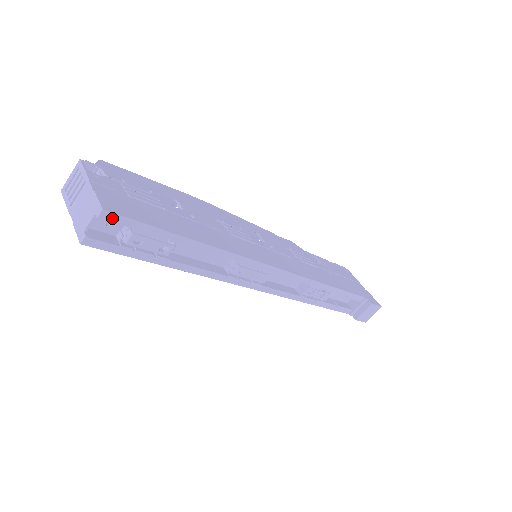
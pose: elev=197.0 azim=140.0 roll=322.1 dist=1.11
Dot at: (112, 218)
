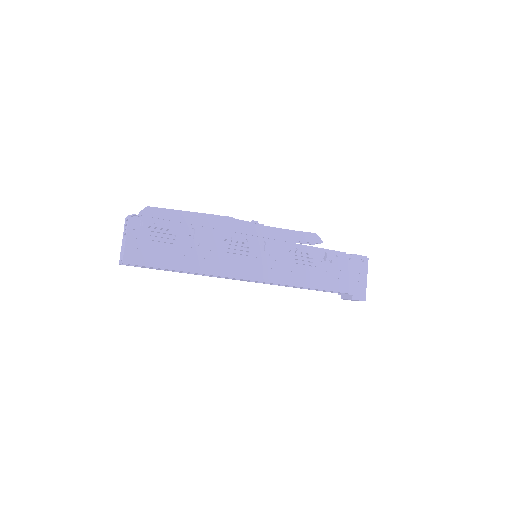
Dot at: (129, 264)
